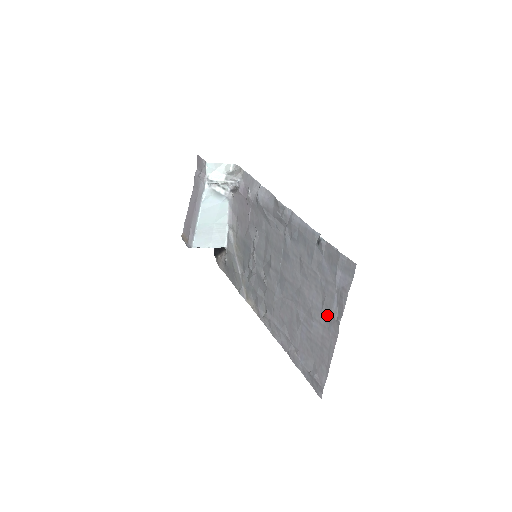
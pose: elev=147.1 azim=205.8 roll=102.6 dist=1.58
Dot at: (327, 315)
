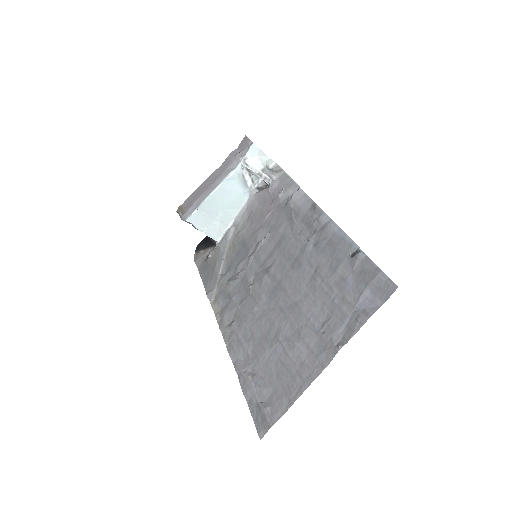
Dot at: (324, 338)
